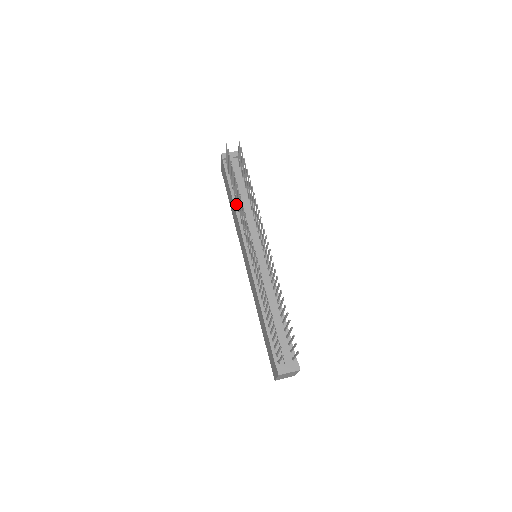
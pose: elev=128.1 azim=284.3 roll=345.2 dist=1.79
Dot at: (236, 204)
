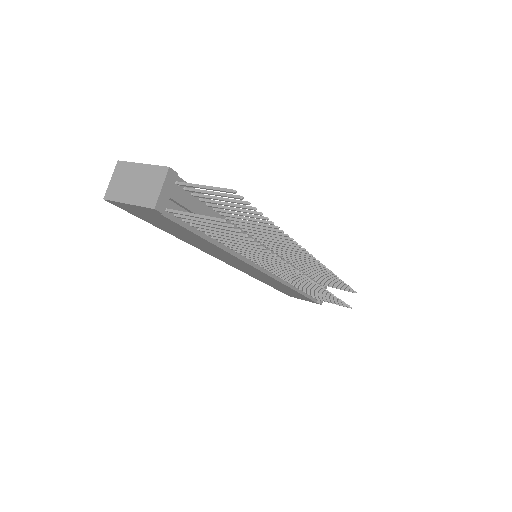
Dot at: (223, 245)
